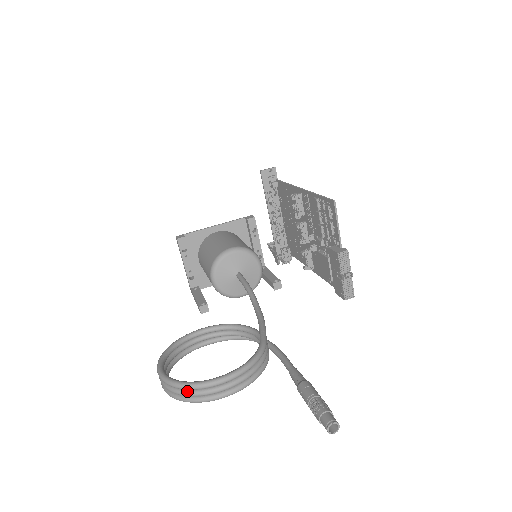
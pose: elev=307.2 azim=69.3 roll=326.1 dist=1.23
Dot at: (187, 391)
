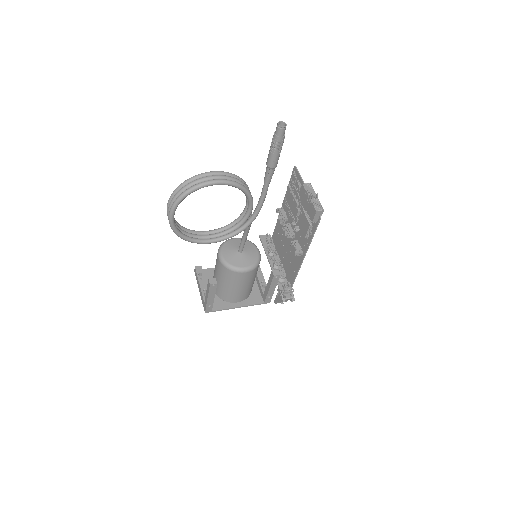
Dot at: (187, 184)
